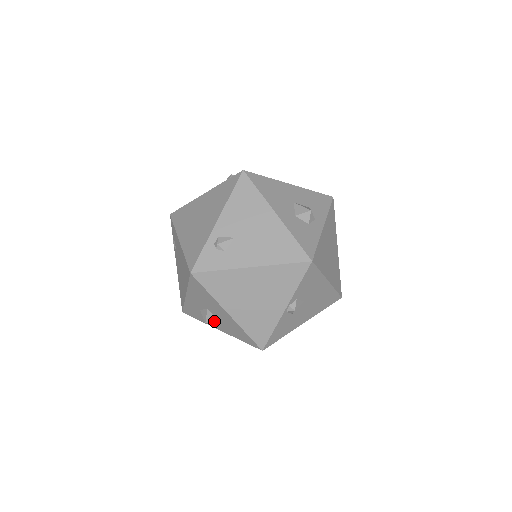
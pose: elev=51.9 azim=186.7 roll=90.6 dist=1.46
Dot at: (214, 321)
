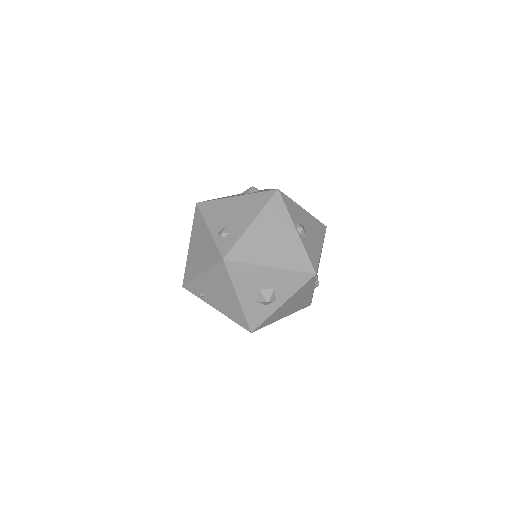
Dot at: (271, 294)
